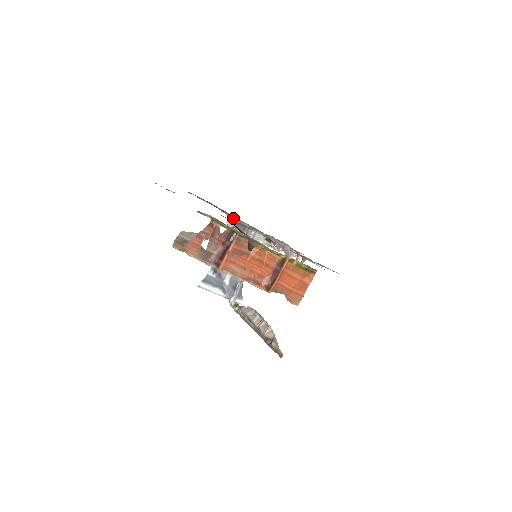
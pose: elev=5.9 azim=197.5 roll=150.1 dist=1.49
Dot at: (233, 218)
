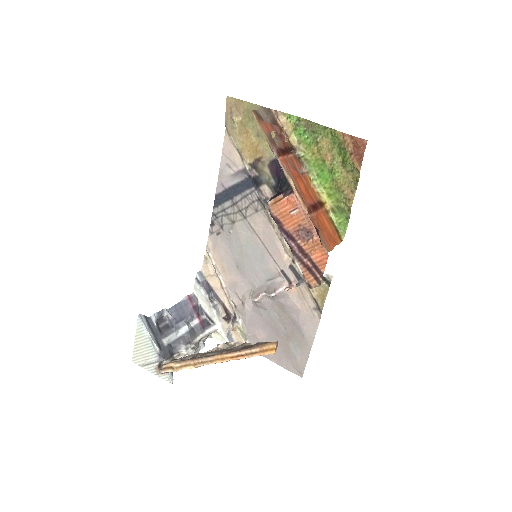
Dot at: (208, 268)
